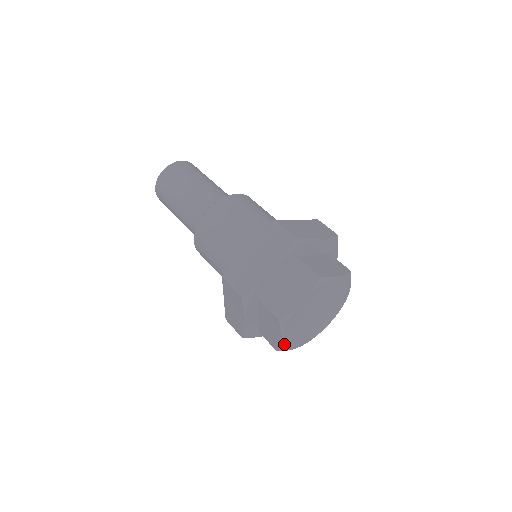
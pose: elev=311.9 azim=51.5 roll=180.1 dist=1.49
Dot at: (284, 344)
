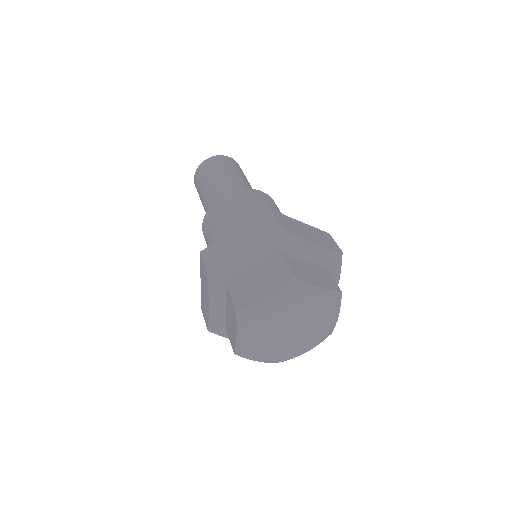
Dot at: (242, 346)
